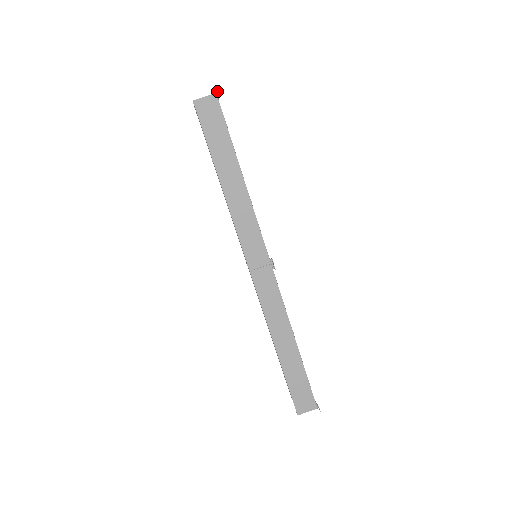
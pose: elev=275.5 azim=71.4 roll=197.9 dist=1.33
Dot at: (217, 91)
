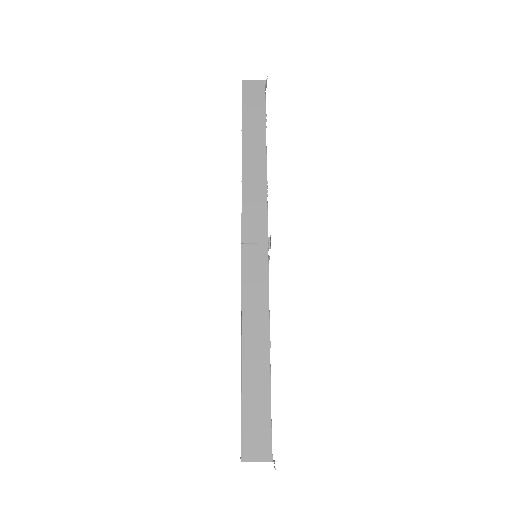
Dot at: occluded
